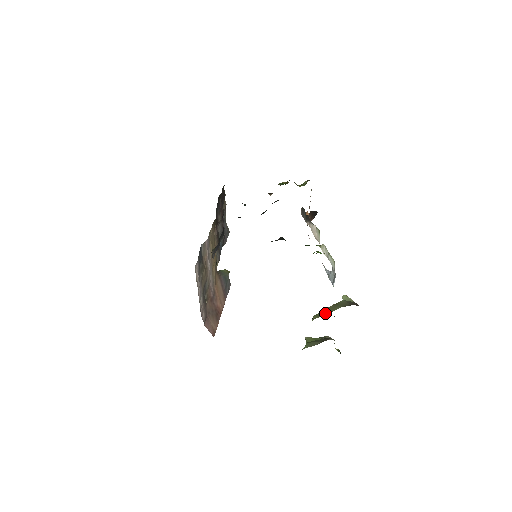
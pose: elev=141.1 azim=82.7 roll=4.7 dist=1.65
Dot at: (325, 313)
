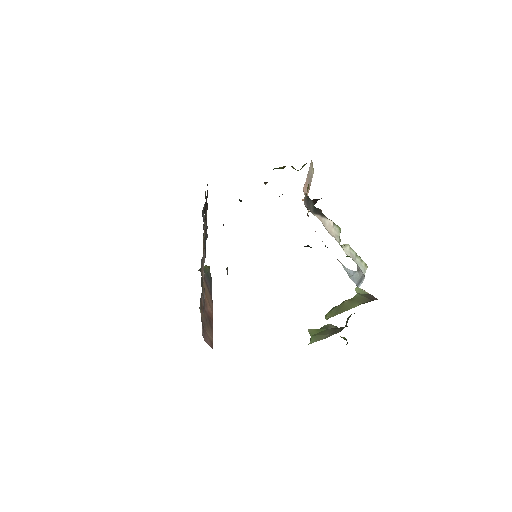
Dot at: (342, 311)
